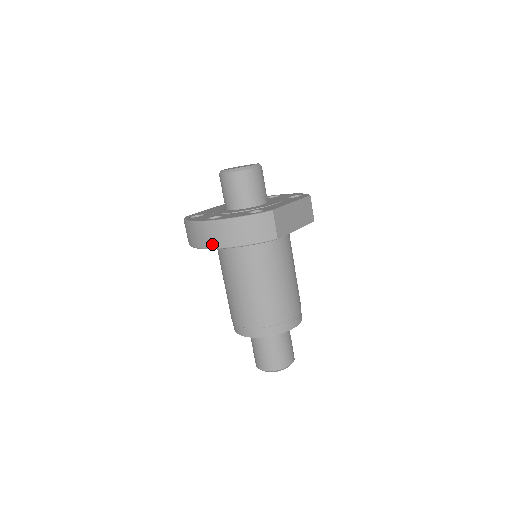
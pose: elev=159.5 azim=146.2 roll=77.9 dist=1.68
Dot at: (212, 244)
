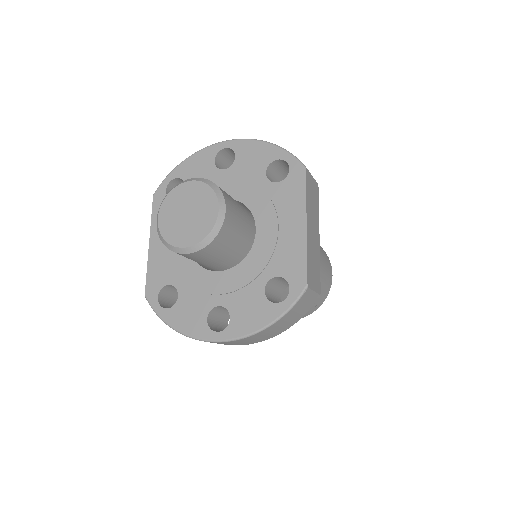
Dot at: occluded
